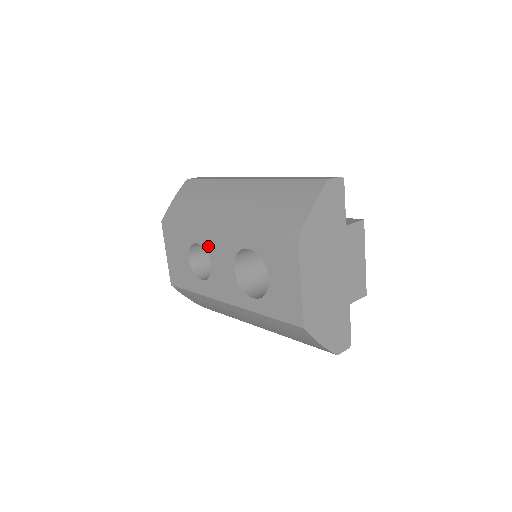
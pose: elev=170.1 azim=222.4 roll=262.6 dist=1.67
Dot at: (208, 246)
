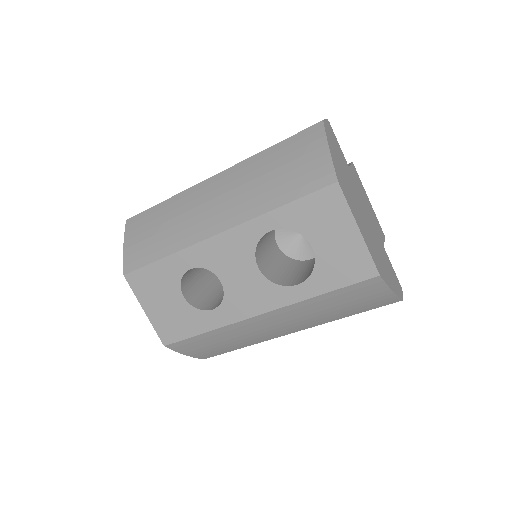
Dot at: (209, 262)
